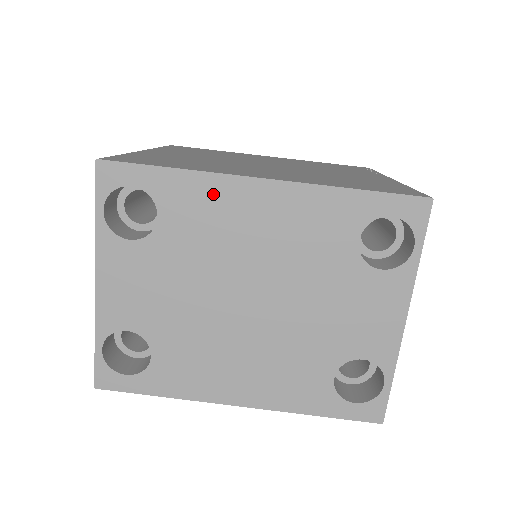
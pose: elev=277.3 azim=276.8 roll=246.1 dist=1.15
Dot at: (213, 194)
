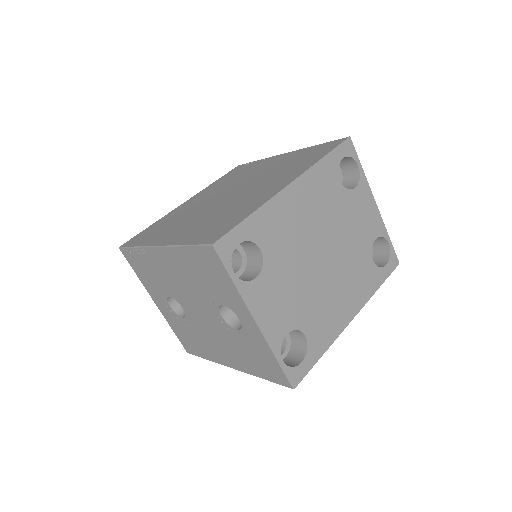
Dot at: (276, 212)
